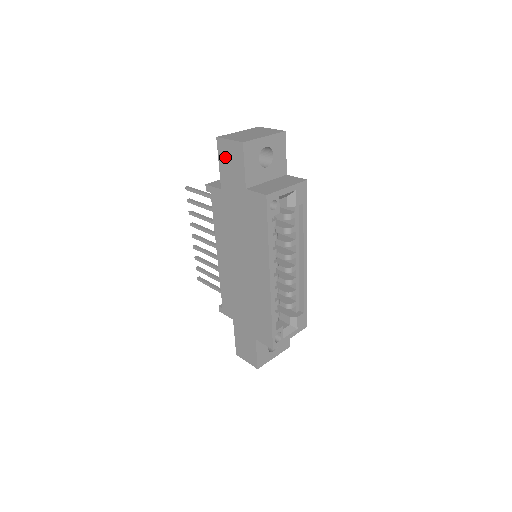
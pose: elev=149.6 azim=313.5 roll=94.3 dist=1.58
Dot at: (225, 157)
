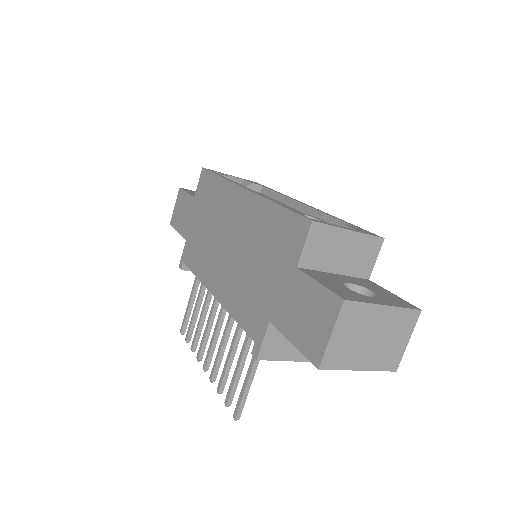
Dot at: (178, 219)
